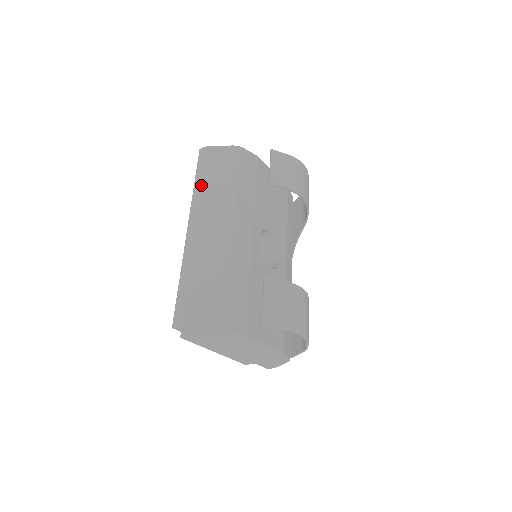
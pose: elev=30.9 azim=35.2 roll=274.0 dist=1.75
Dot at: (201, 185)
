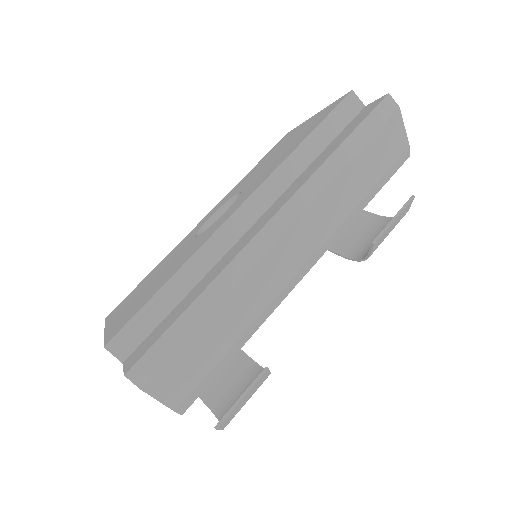
Dot at: (342, 171)
